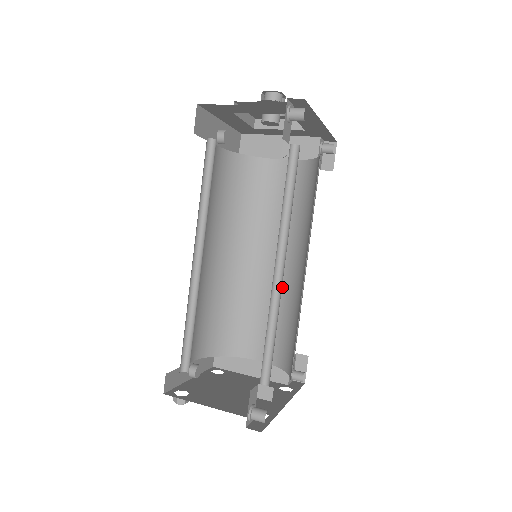
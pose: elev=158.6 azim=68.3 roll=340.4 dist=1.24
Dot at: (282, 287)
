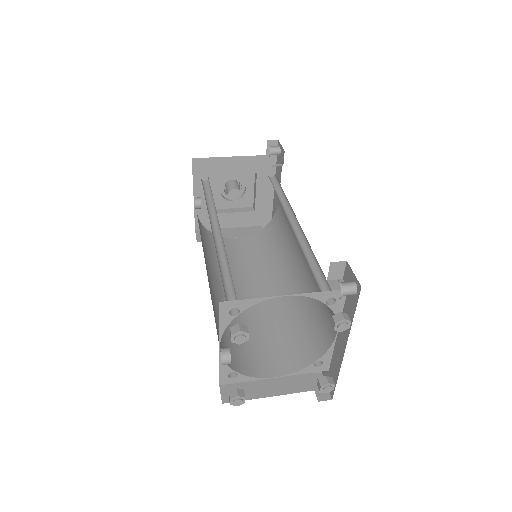
Dot at: (275, 307)
